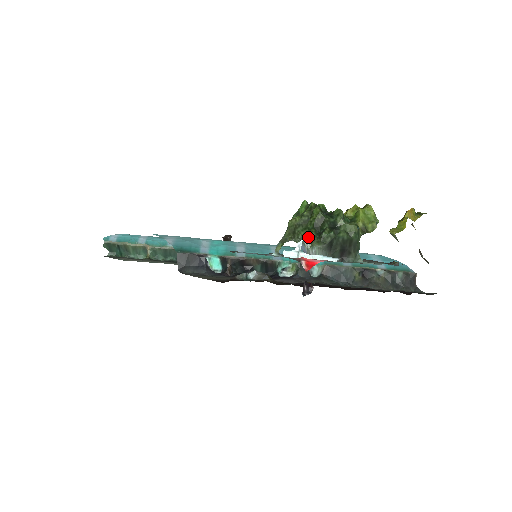
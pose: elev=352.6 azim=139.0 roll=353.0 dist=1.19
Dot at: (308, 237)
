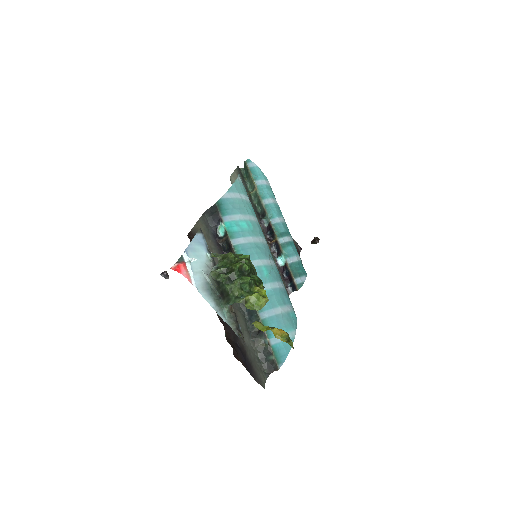
Dot at: (219, 267)
